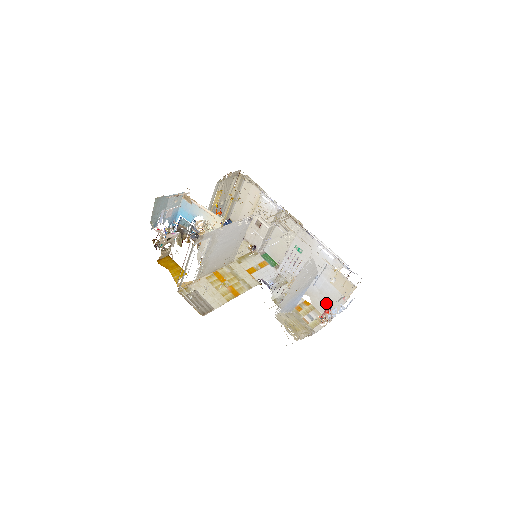
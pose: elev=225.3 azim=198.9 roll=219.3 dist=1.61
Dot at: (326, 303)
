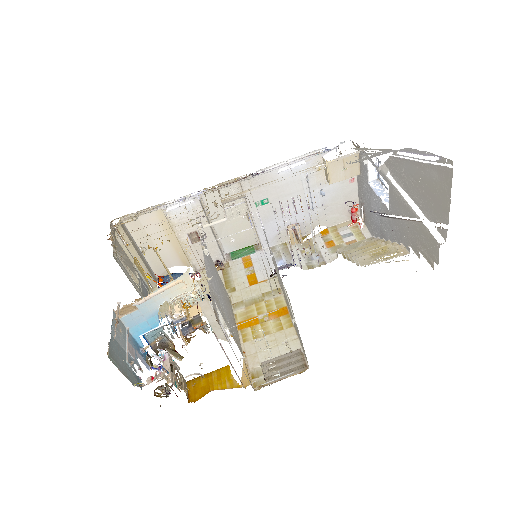
Dot at: (340, 208)
